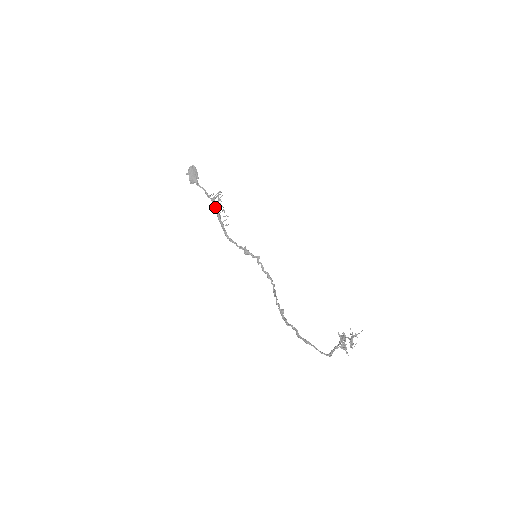
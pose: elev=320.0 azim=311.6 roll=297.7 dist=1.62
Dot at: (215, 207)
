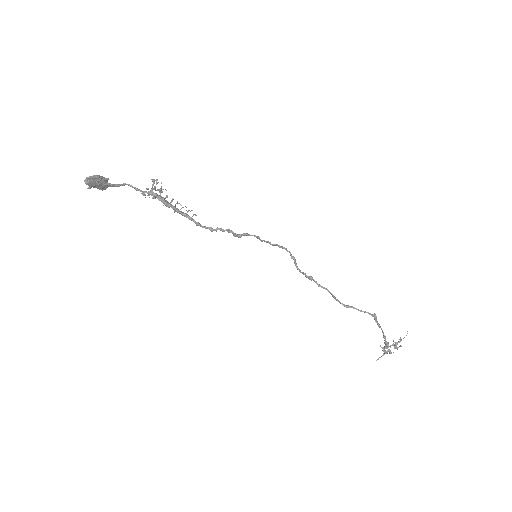
Dot at: occluded
